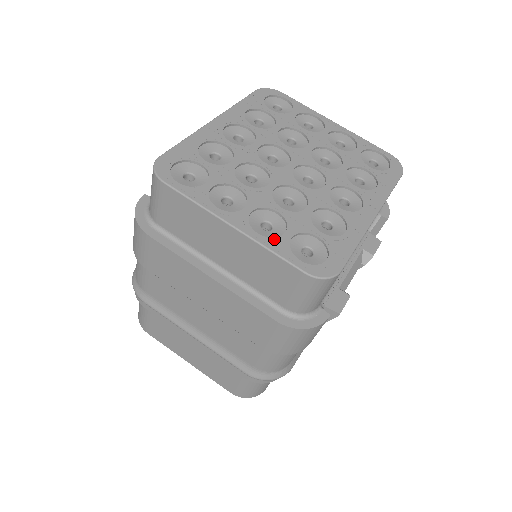
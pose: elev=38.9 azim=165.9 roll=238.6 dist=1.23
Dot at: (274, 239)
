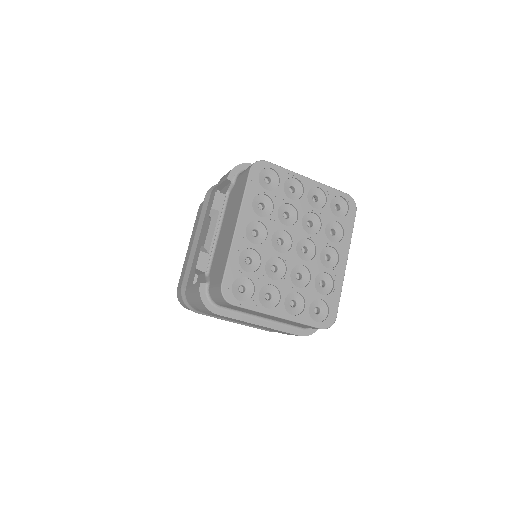
Dot at: (301, 315)
